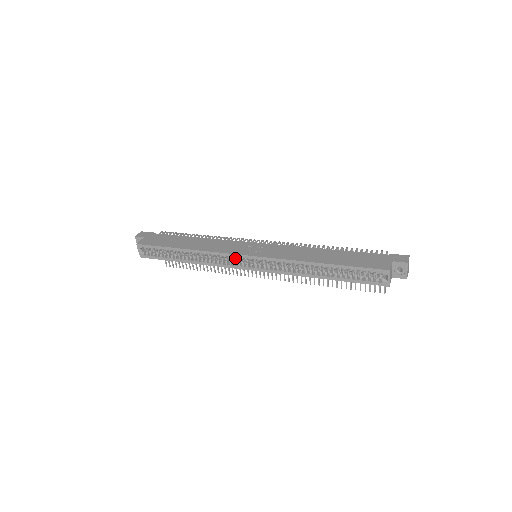
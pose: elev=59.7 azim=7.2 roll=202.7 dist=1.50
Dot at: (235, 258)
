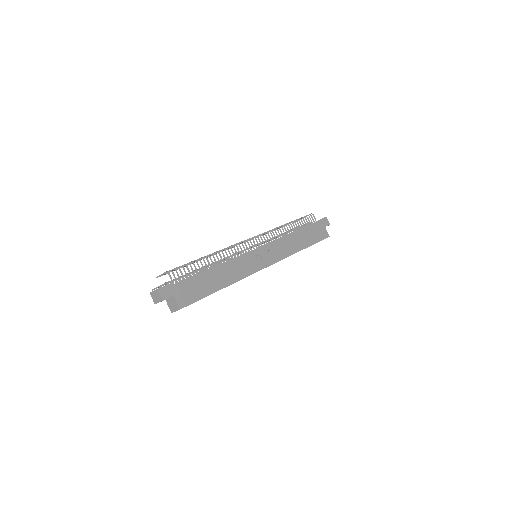
Dot at: occluded
